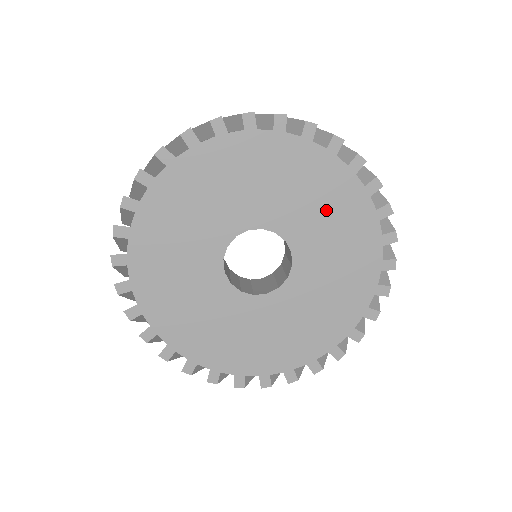
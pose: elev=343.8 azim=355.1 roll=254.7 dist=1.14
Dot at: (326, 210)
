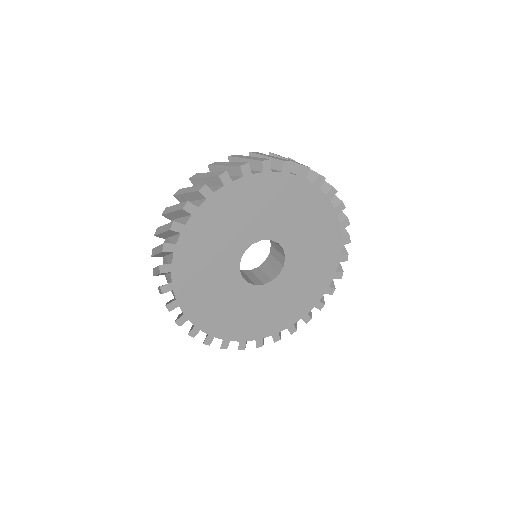
Dot at: (261, 205)
